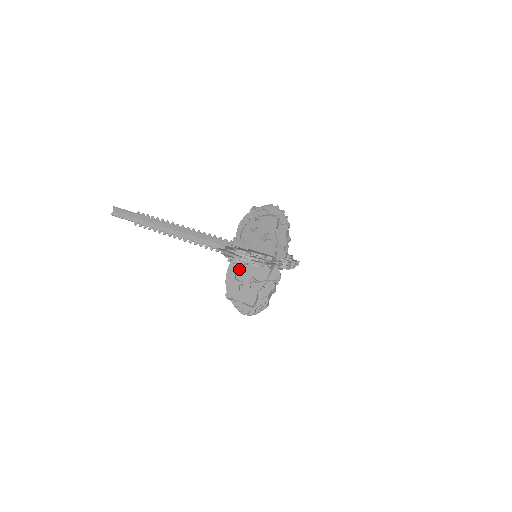
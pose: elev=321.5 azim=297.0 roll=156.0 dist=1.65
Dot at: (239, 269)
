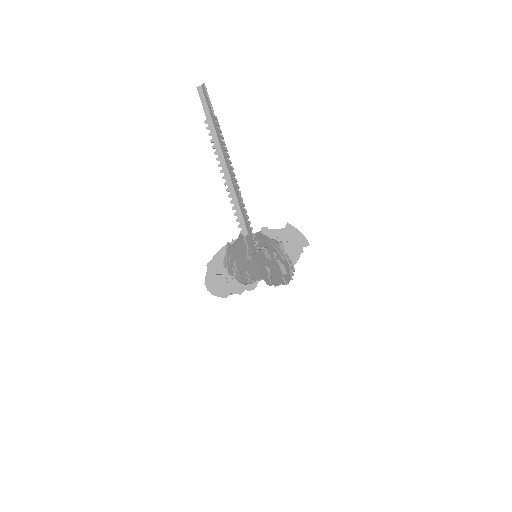
Dot at: occluded
